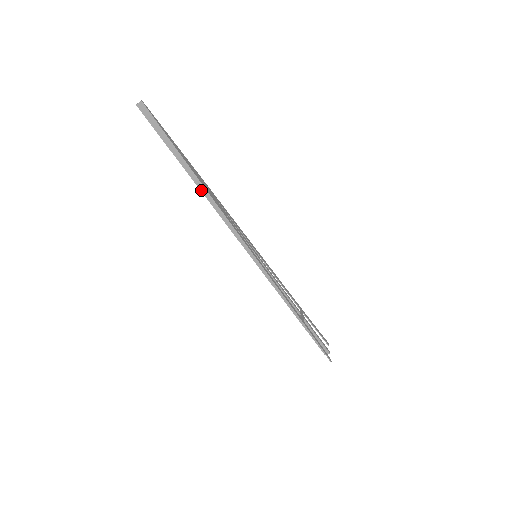
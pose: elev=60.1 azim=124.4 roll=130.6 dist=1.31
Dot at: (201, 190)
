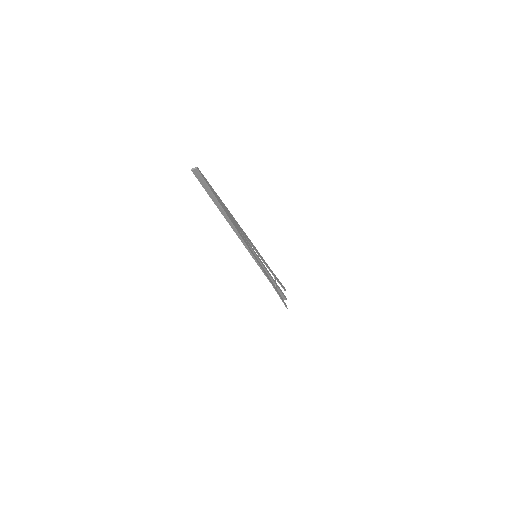
Dot at: (228, 222)
